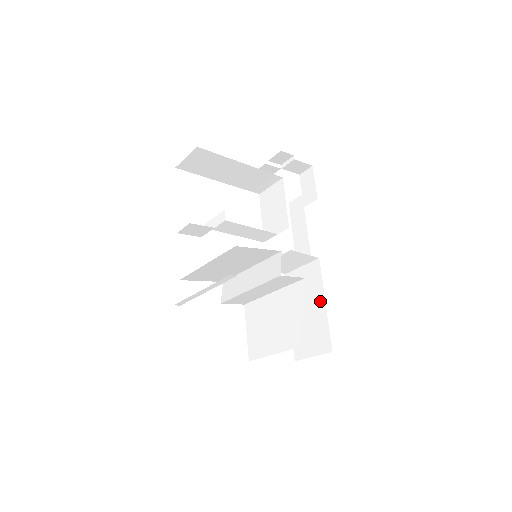
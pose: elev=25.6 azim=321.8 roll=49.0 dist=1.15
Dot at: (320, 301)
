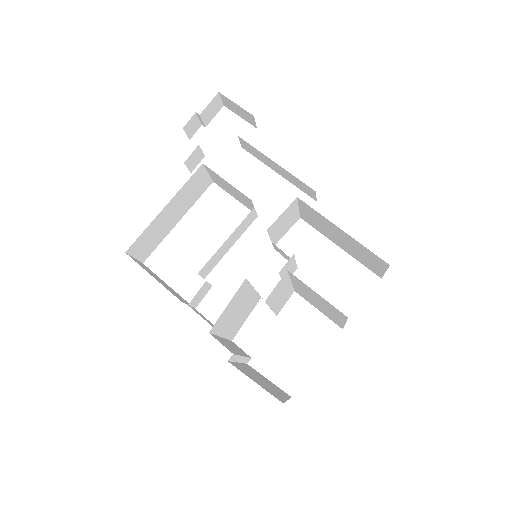
Dot at: (338, 230)
